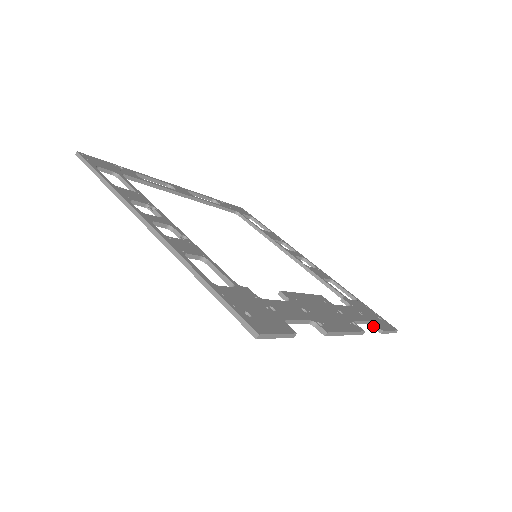
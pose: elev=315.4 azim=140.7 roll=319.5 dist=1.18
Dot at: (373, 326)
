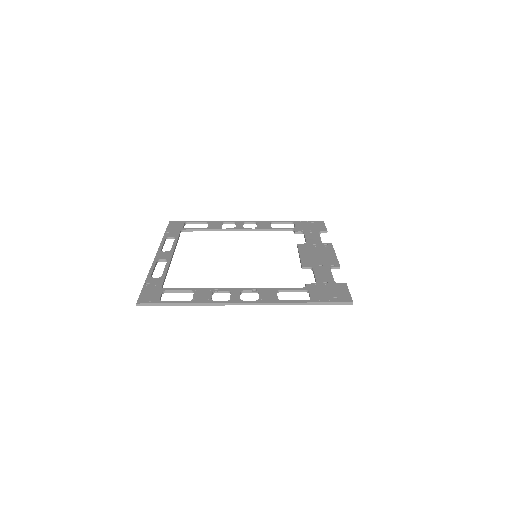
Dot at: occluded
